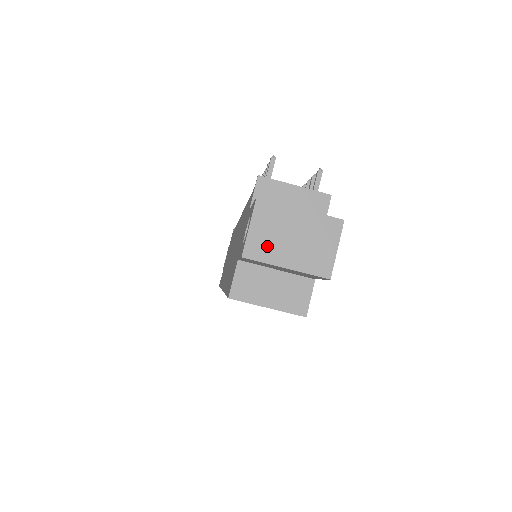
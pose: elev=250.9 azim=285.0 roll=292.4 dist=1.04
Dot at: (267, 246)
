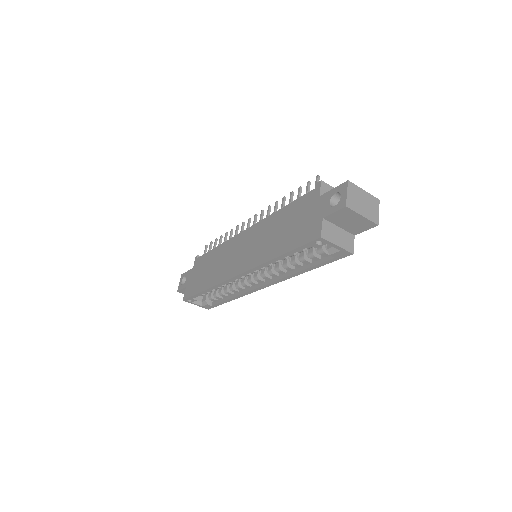
Dot at: (354, 204)
